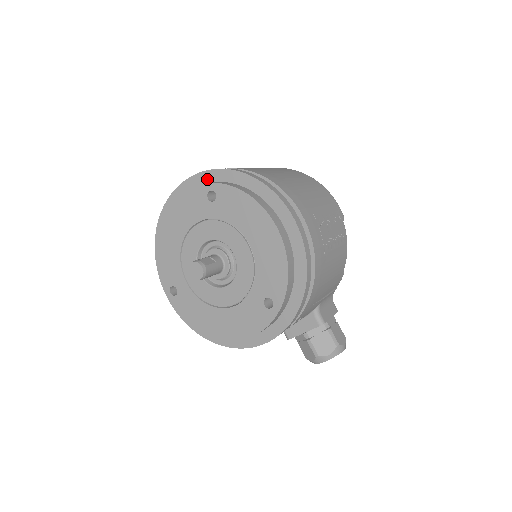
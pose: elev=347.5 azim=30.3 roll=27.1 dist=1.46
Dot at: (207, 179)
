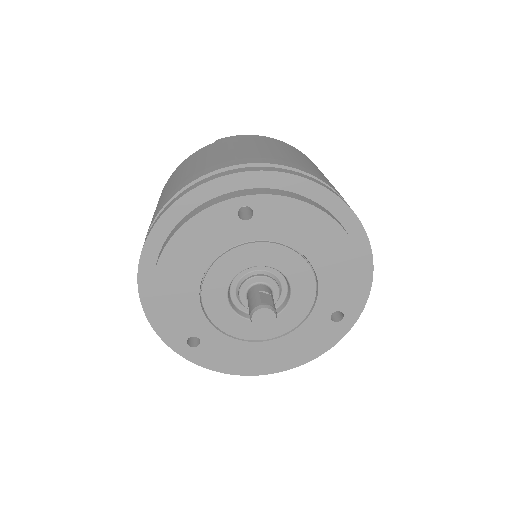
Dot at: (221, 189)
